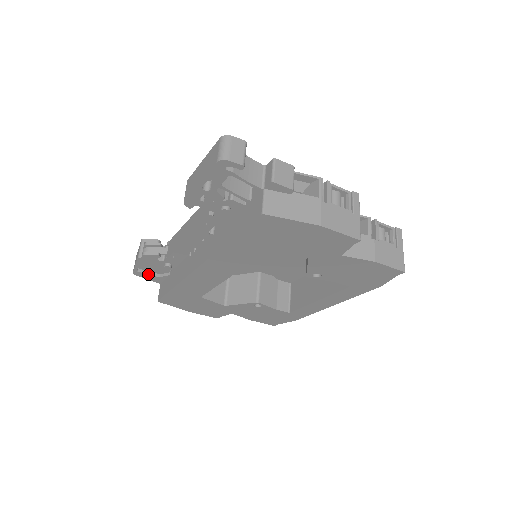
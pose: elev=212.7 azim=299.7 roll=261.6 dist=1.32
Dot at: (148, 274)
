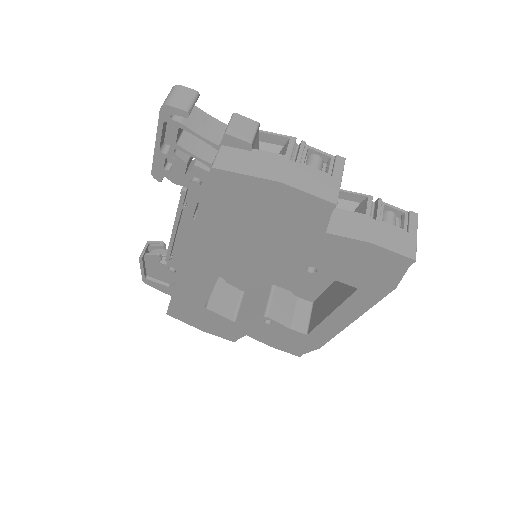
Dot at: (157, 282)
